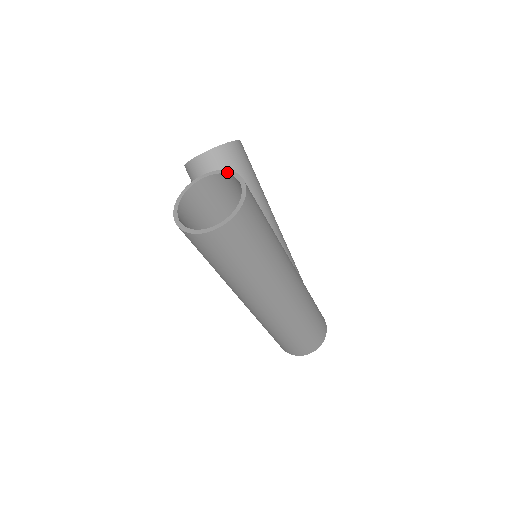
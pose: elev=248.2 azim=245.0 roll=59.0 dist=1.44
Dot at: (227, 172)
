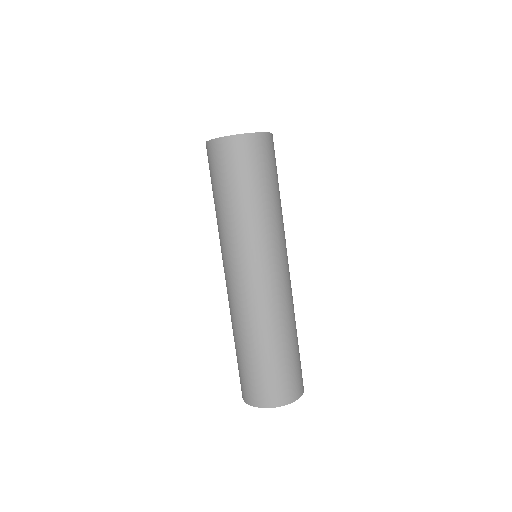
Dot at: occluded
